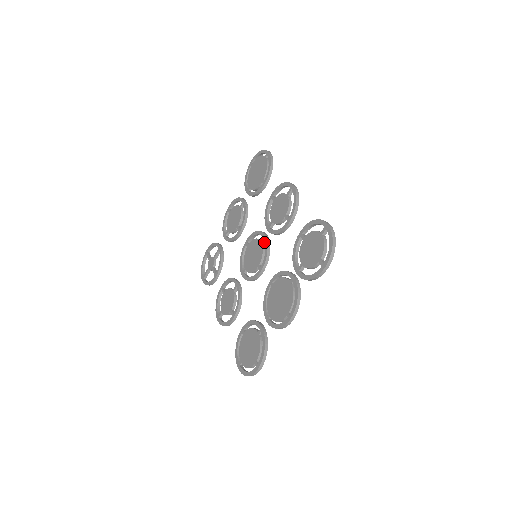
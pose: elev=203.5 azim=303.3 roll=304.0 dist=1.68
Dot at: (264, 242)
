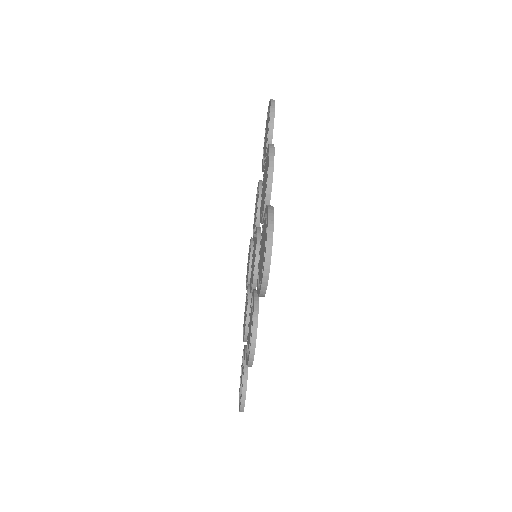
Dot at: occluded
